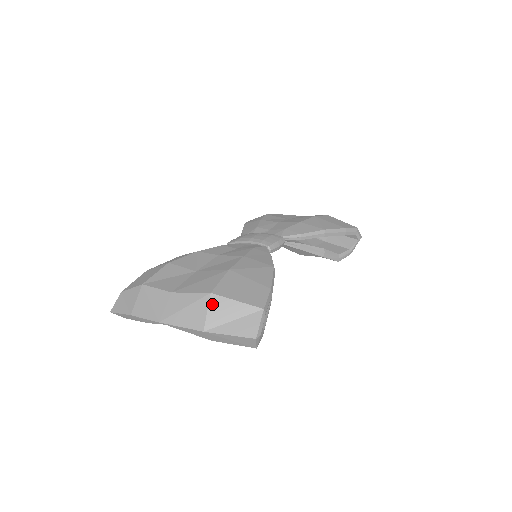
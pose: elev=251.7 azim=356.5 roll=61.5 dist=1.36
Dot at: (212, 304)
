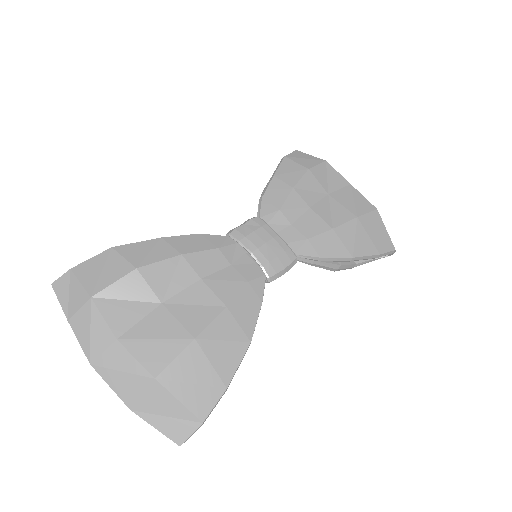
Dot at: (151, 390)
